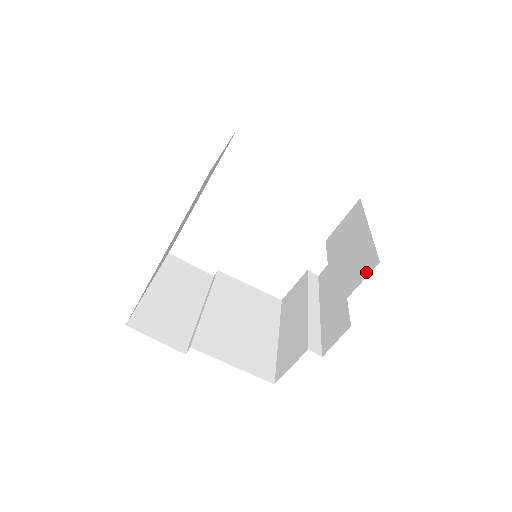
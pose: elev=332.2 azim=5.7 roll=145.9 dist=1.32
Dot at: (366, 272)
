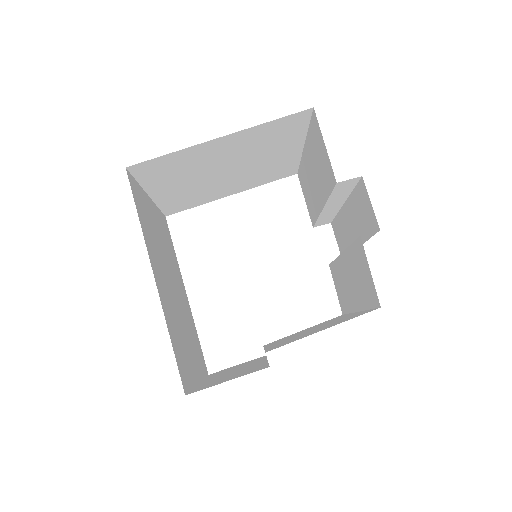
Dot at: (318, 130)
